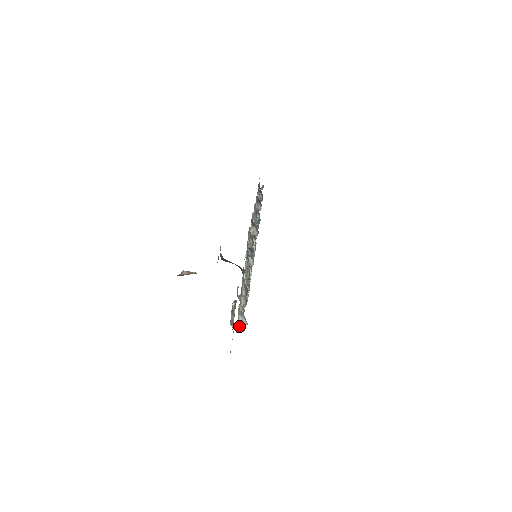
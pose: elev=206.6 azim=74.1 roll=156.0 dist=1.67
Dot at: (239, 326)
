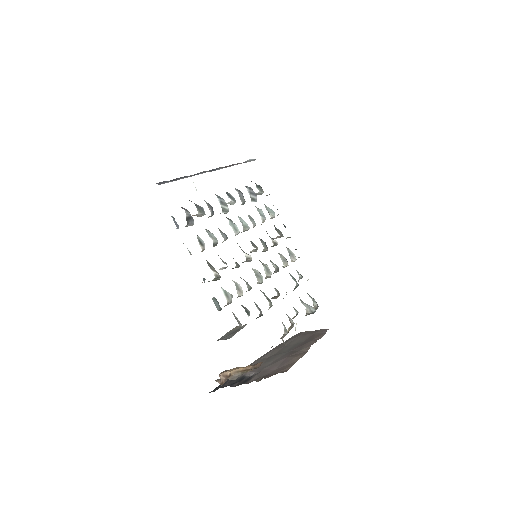
Dot at: (310, 297)
